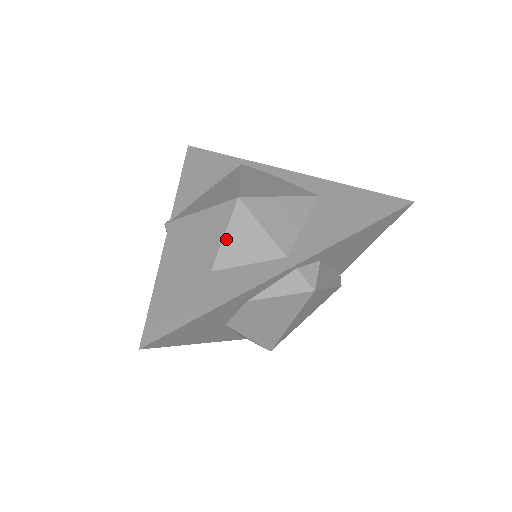
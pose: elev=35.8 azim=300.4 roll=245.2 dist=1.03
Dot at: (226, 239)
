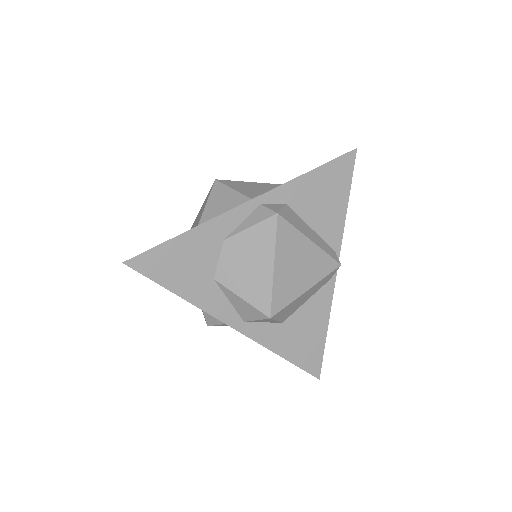
Dot at: (207, 206)
